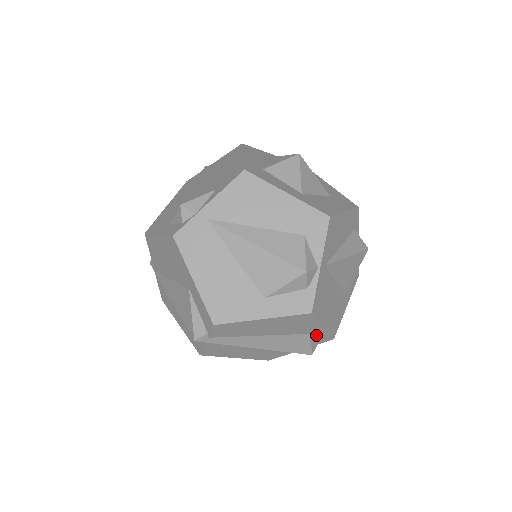
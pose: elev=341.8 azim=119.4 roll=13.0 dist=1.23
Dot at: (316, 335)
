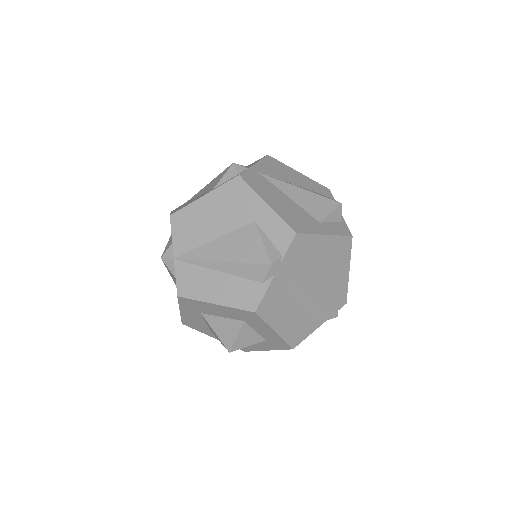
Dot at: (340, 289)
